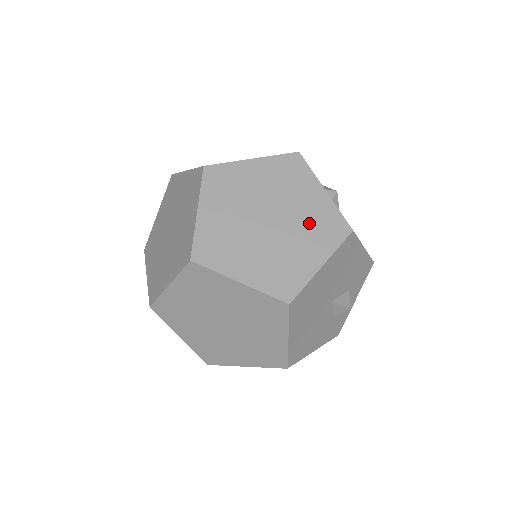
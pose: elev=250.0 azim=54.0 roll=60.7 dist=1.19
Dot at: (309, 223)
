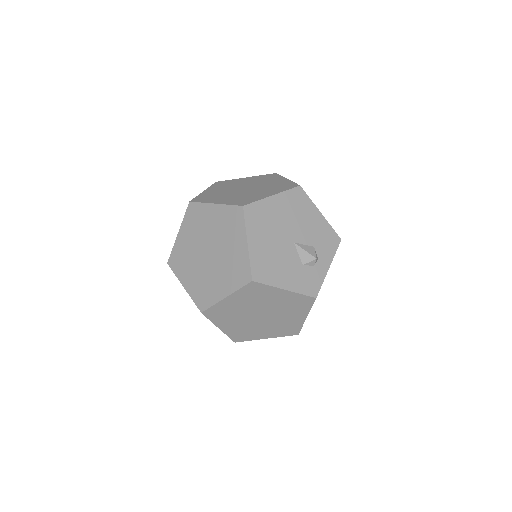
Dot at: (271, 187)
